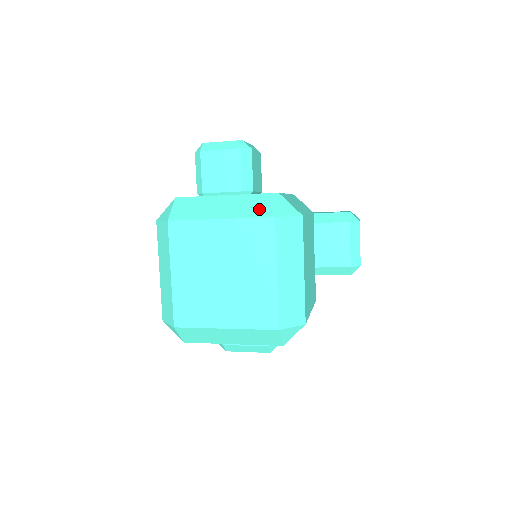
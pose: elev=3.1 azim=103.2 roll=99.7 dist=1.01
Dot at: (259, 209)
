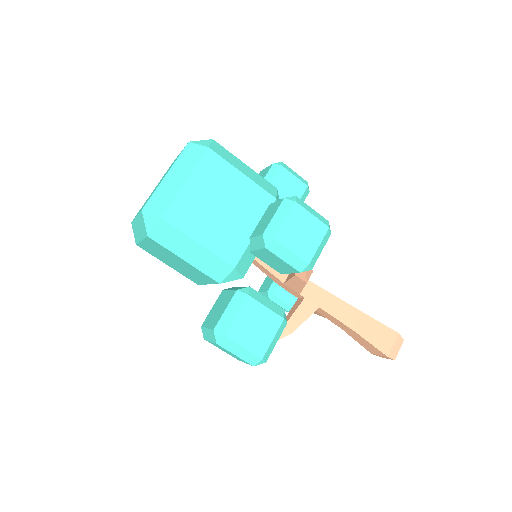
Dot at: occluded
